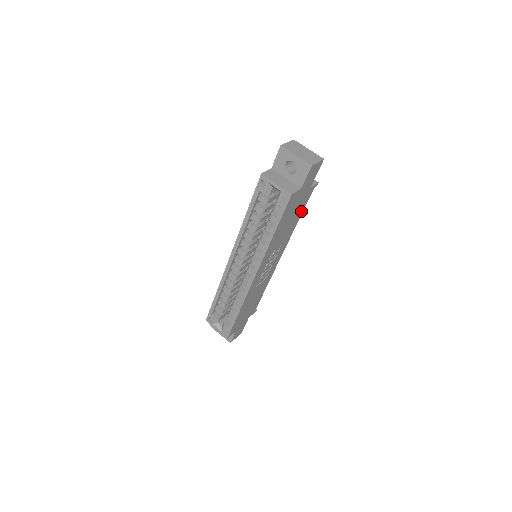
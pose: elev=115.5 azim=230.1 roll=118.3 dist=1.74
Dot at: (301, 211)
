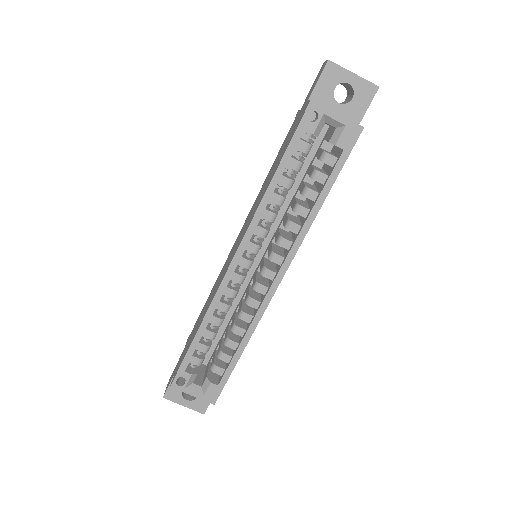
Dot at: occluded
